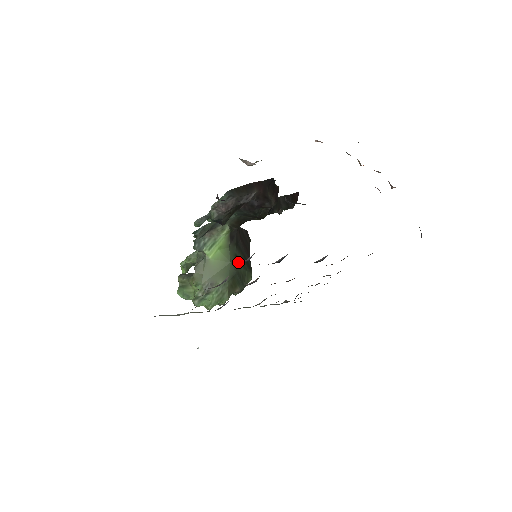
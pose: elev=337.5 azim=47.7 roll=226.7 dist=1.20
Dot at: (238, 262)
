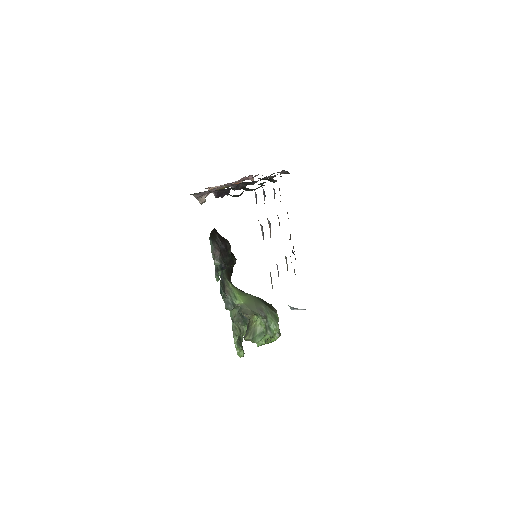
Dot at: occluded
